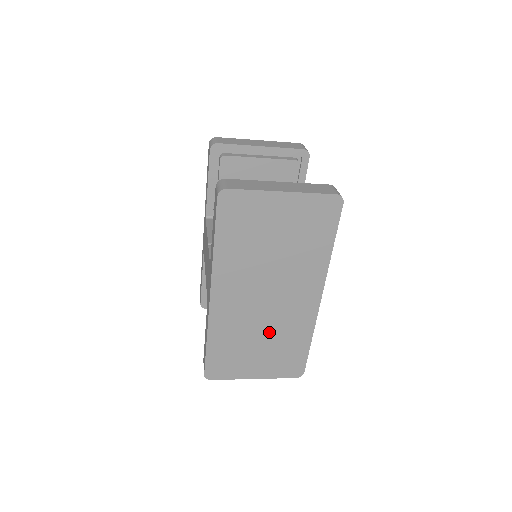
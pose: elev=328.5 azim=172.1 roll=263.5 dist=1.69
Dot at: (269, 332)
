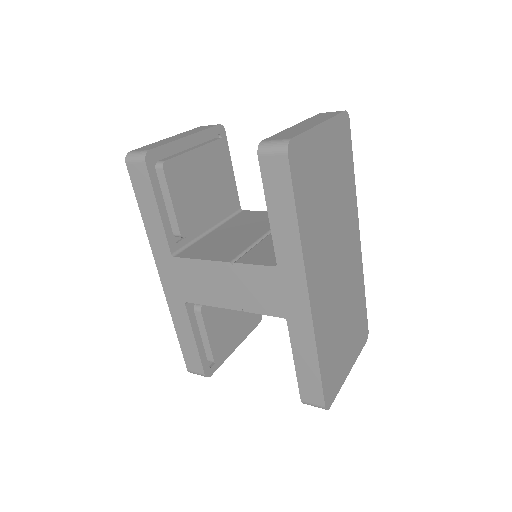
Dot at: (346, 304)
